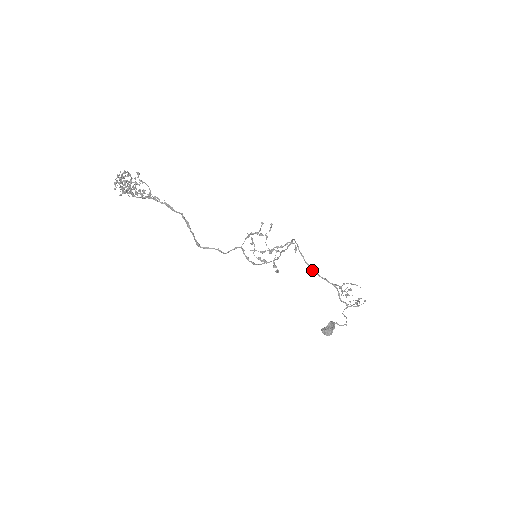
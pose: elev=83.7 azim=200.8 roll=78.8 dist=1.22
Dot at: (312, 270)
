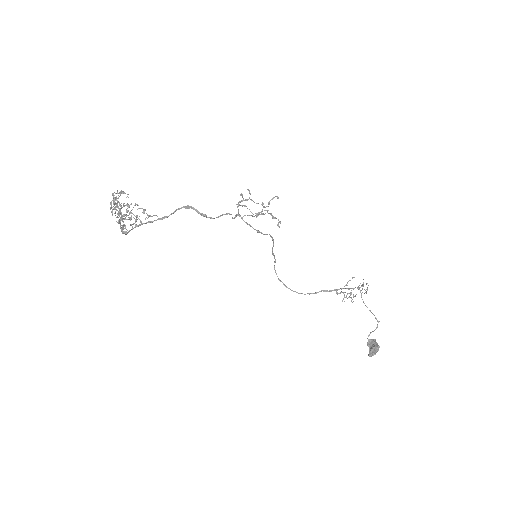
Dot at: (310, 293)
